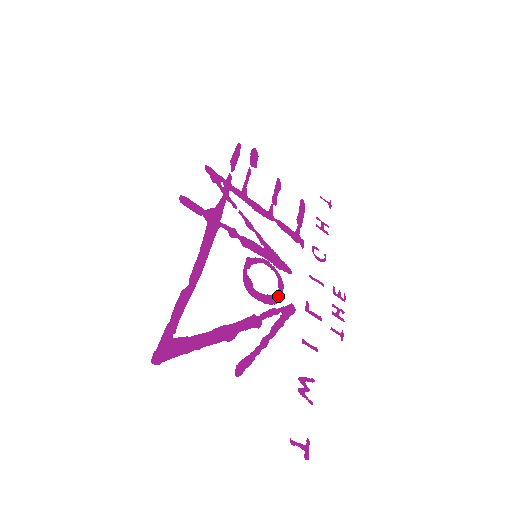
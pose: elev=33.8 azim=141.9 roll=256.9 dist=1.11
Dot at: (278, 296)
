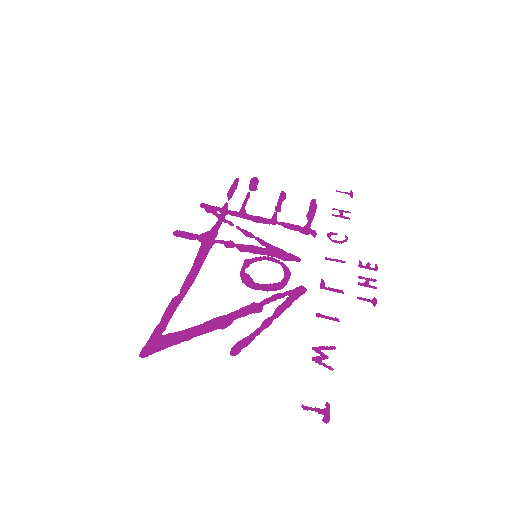
Dot at: (284, 282)
